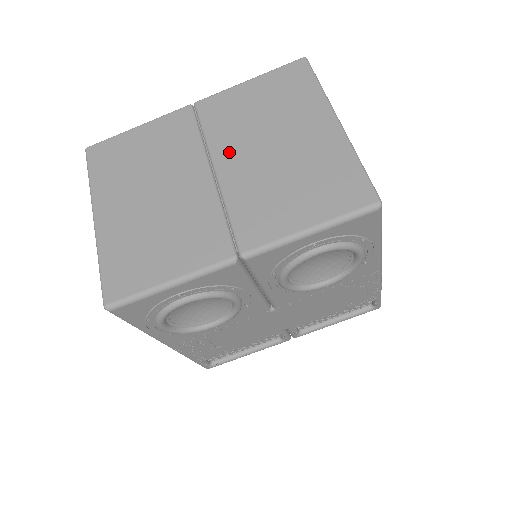
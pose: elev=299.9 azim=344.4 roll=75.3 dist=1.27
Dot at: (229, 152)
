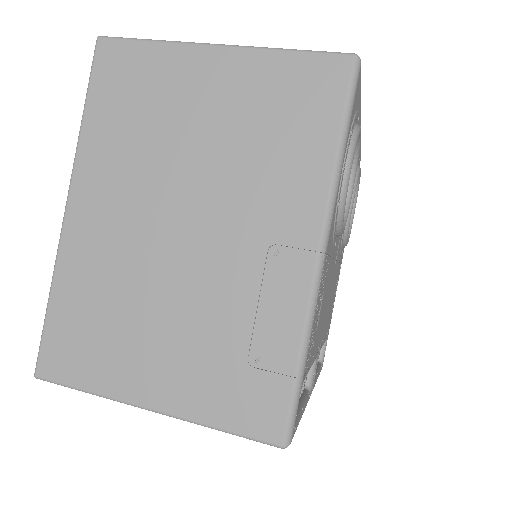
Dot at: occluded
